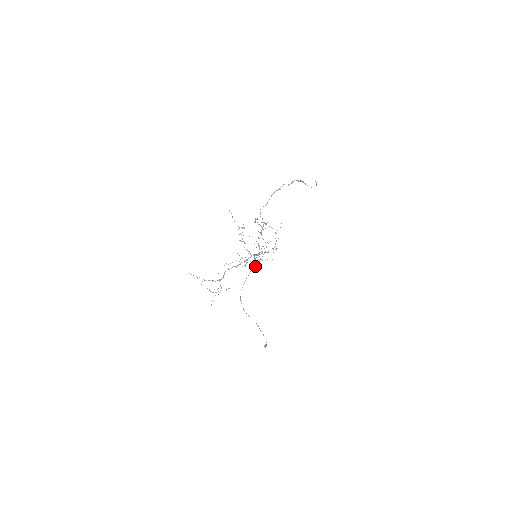
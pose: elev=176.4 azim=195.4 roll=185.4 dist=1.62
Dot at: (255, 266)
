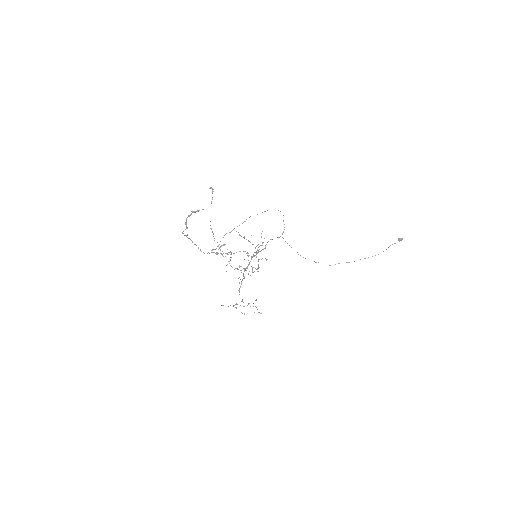
Dot at: occluded
